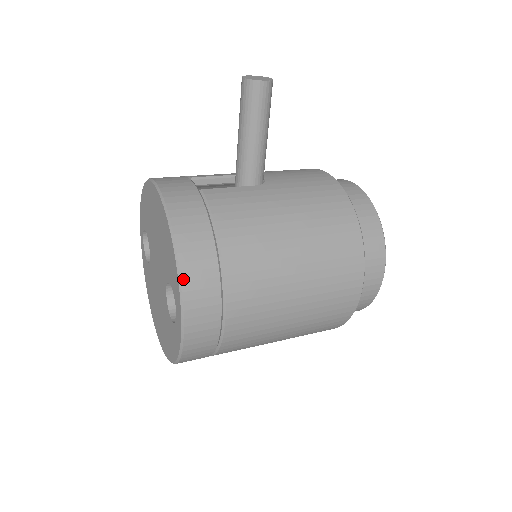
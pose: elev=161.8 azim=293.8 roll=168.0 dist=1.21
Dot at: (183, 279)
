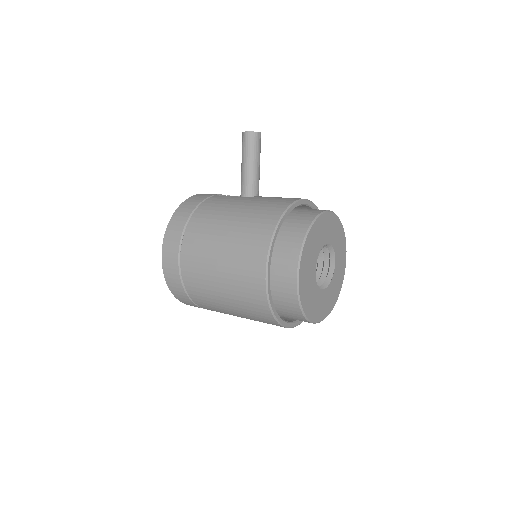
Dot at: (167, 228)
